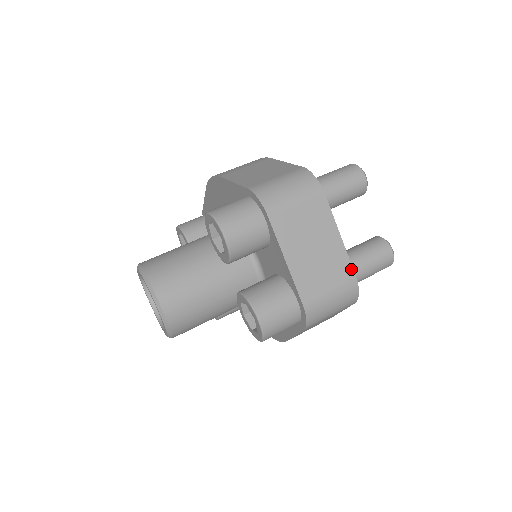
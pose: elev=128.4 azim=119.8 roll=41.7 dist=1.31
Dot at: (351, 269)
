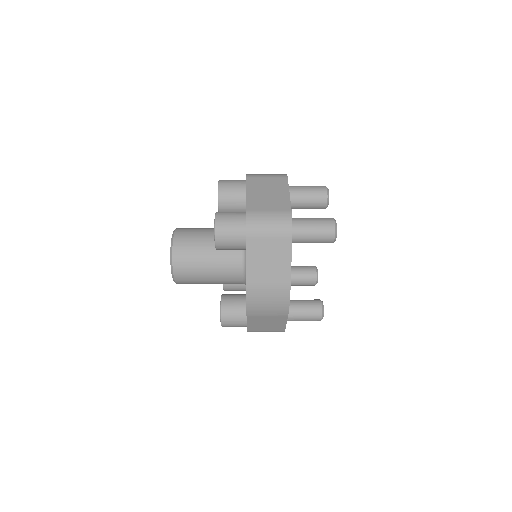
Dot at: (290, 207)
